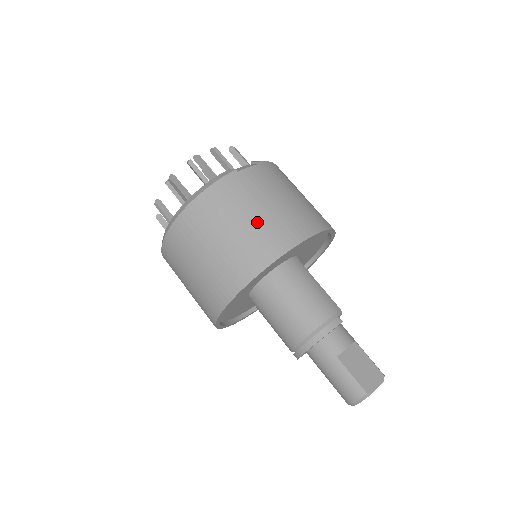
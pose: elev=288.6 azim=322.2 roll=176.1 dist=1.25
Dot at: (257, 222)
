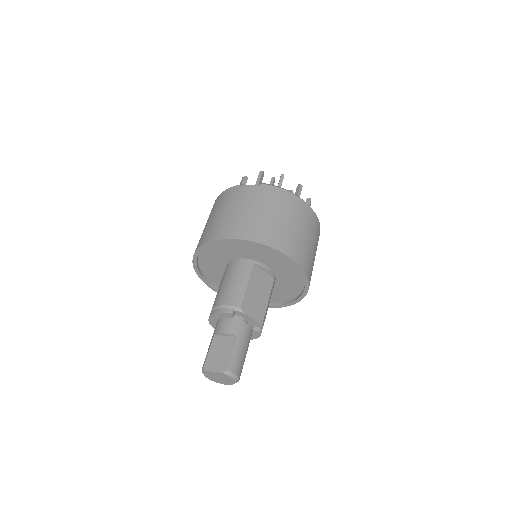
Dot at: (218, 218)
